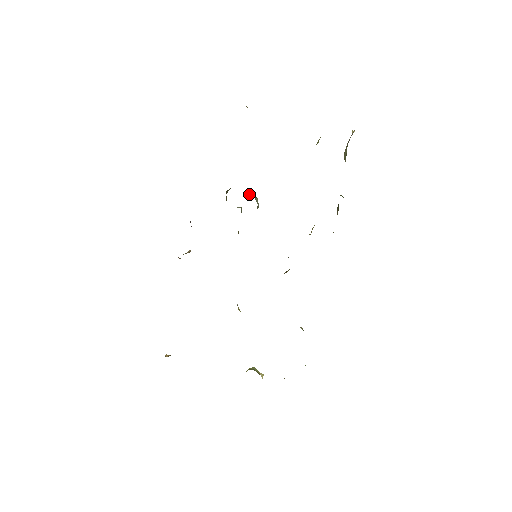
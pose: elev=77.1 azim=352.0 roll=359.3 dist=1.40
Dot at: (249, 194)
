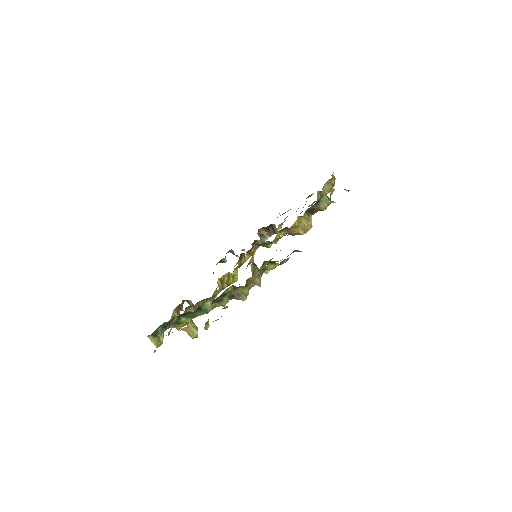
Dot at: (275, 230)
